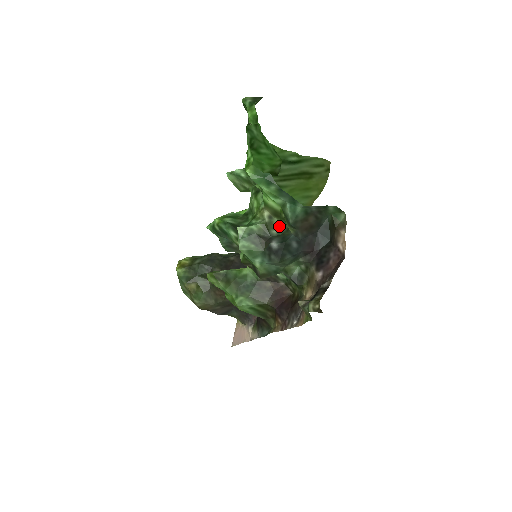
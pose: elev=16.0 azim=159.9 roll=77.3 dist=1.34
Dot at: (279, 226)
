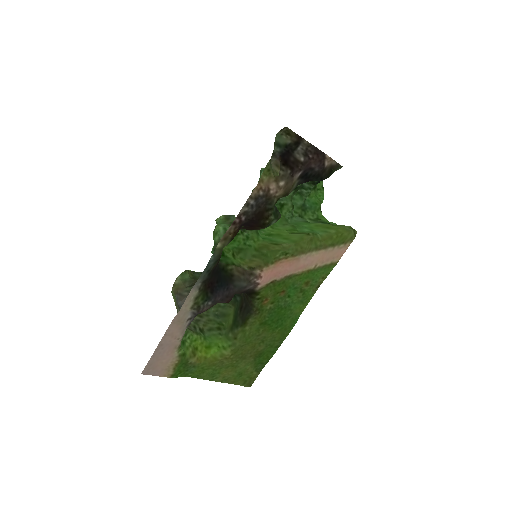
Dot at: occluded
